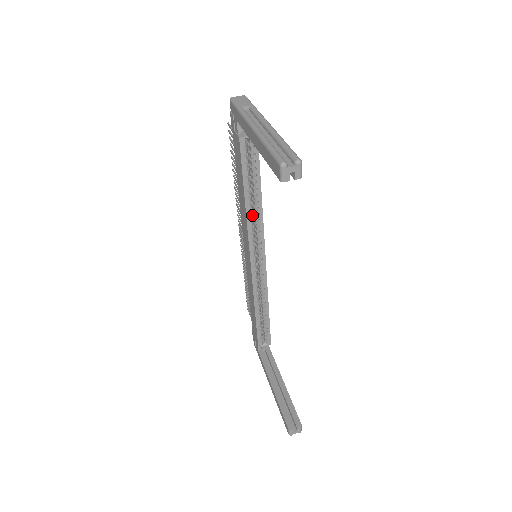
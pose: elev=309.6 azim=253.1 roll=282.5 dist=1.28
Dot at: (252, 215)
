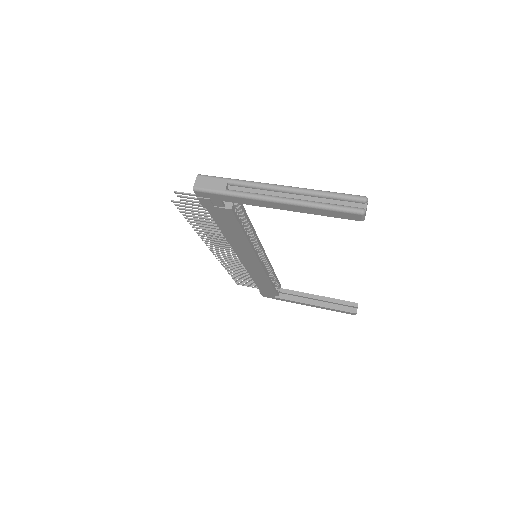
Dot at: occluded
